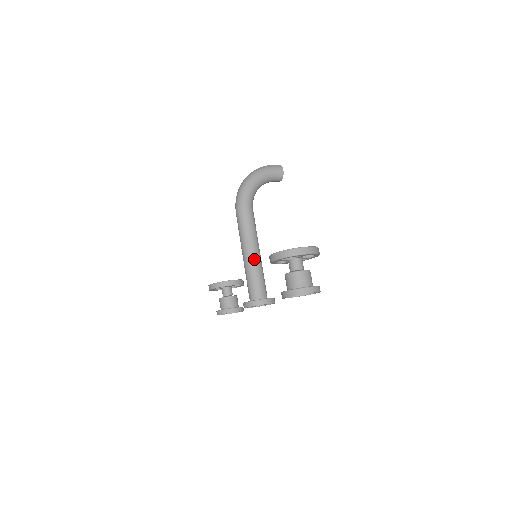
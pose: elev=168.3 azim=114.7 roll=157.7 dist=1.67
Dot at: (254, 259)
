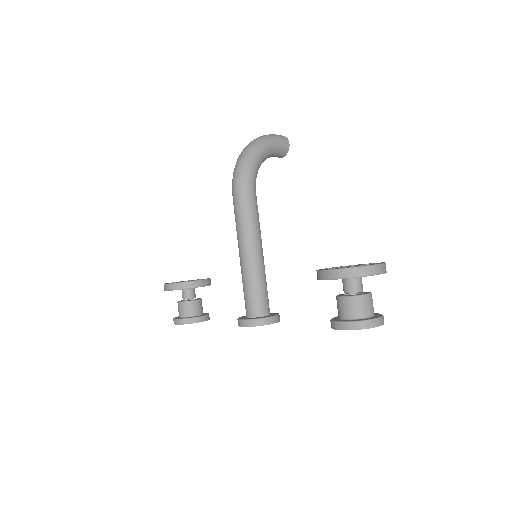
Dot at: (258, 261)
